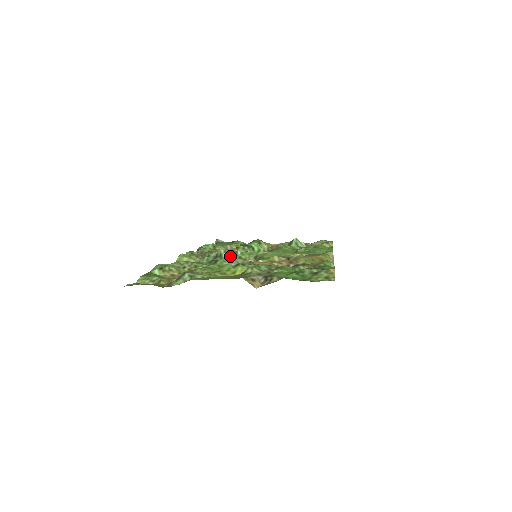
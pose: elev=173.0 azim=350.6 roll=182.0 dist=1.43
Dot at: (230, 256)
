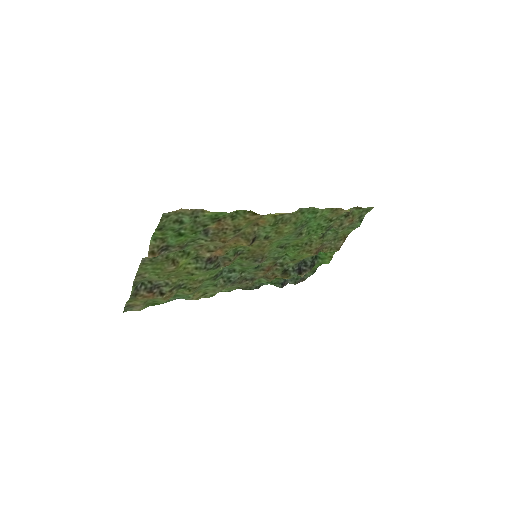
Dot at: occluded
